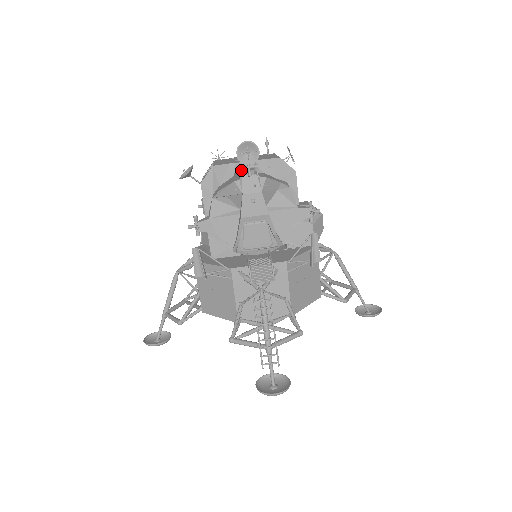
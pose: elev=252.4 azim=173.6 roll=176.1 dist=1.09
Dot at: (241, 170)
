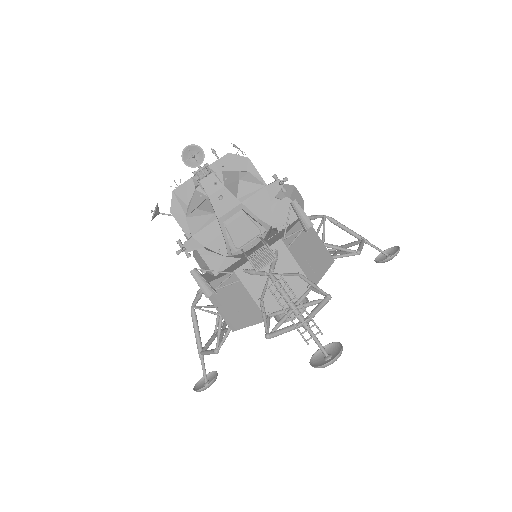
Dot at: occluded
